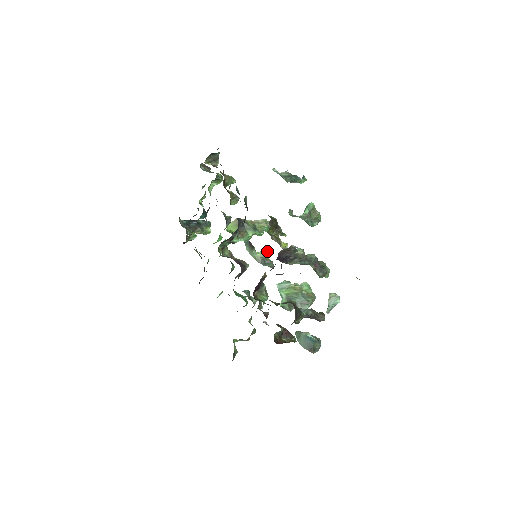
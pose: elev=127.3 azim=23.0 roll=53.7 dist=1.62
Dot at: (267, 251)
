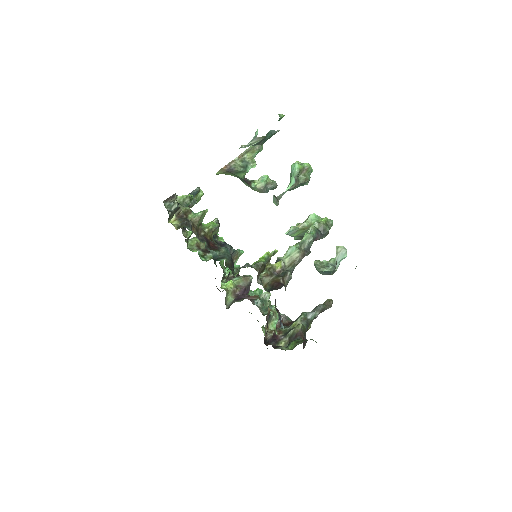
Dot at: (266, 176)
